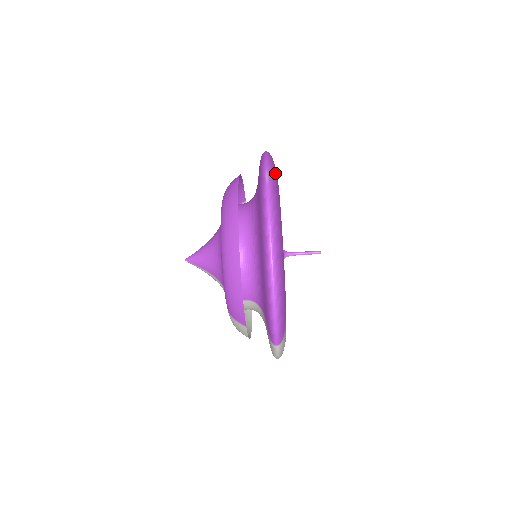
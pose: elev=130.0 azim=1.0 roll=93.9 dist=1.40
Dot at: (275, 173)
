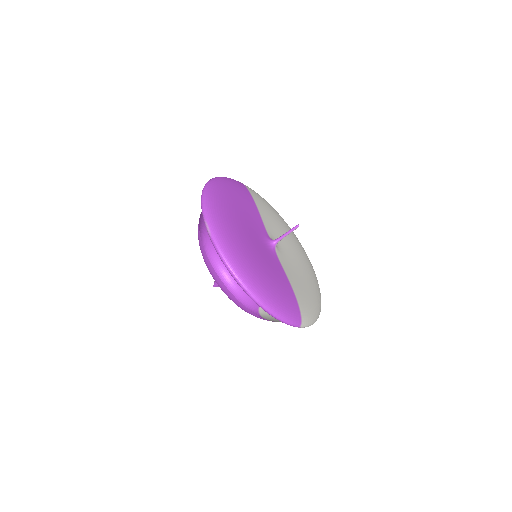
Dot at: (216, 211)
